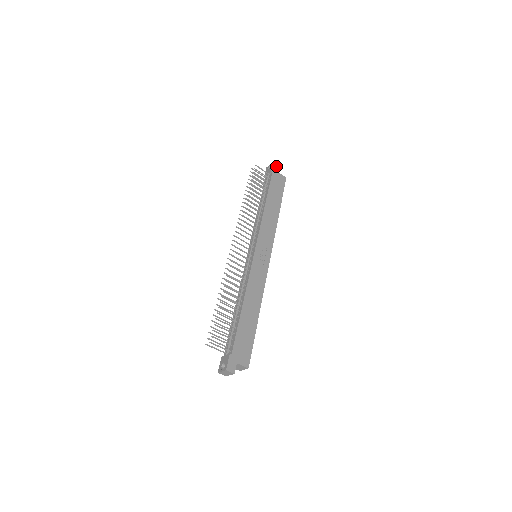
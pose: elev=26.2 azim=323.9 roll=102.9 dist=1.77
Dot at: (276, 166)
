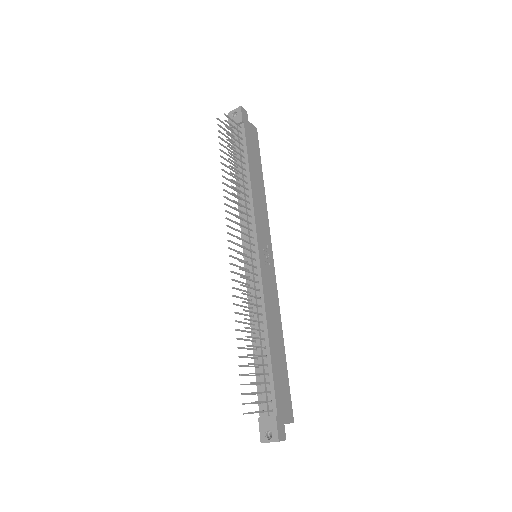
Dot at: (244, 112)
